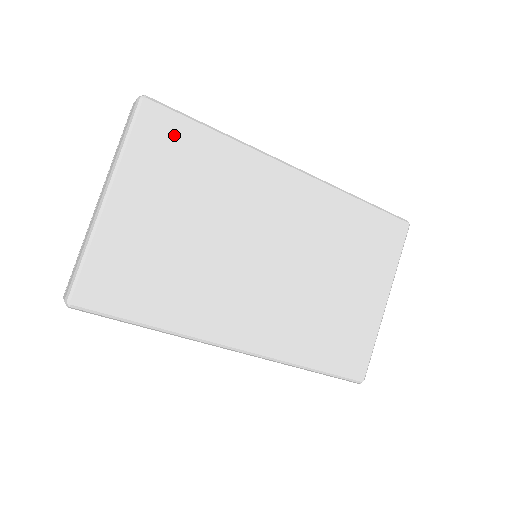
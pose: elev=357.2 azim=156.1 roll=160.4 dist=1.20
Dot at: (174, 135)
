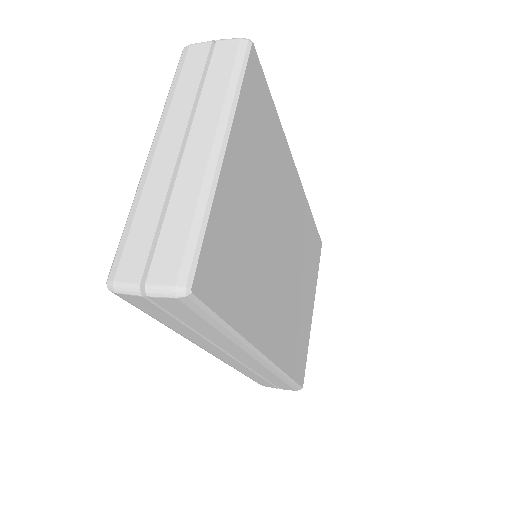
Dot at: (261, 99)
